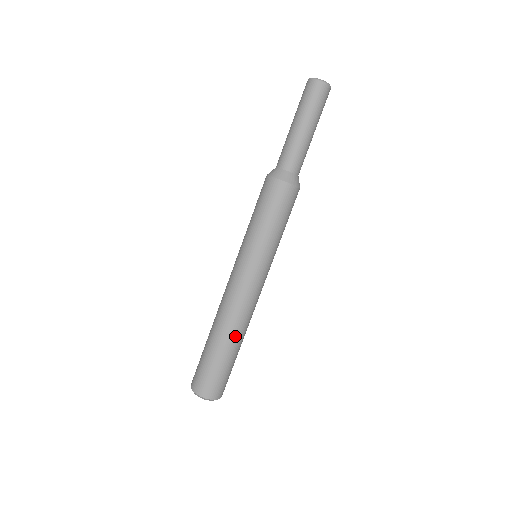
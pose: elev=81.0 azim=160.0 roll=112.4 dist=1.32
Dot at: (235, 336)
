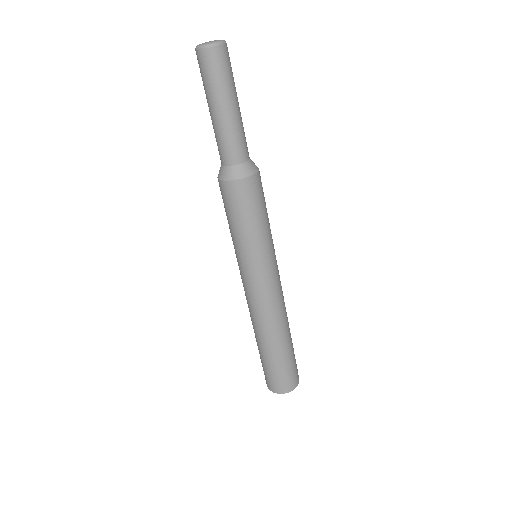
Dot at: (277, 337)
